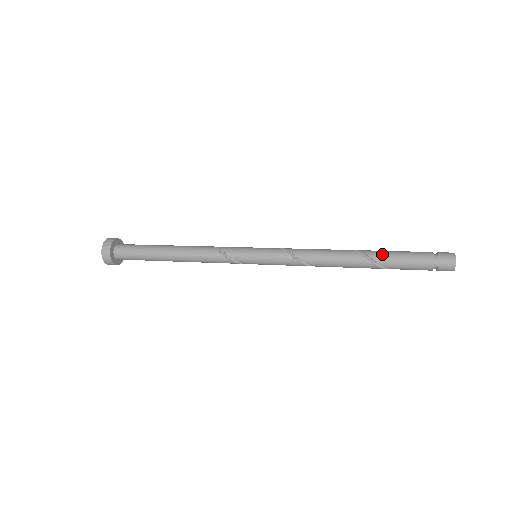
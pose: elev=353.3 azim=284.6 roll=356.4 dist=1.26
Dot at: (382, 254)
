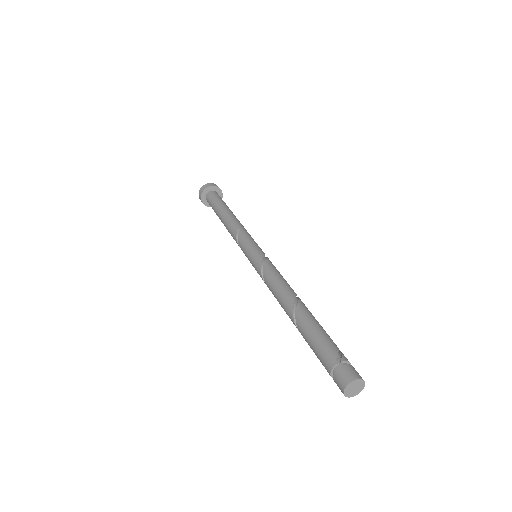
Dot at: (303, 329)
